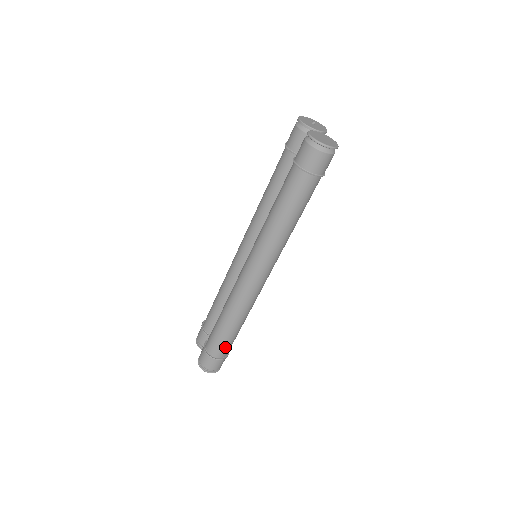
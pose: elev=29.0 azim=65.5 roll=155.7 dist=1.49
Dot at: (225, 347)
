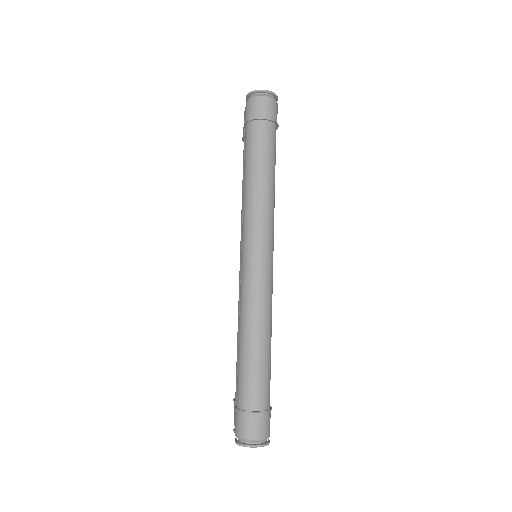
Dot at: (257, 387)
